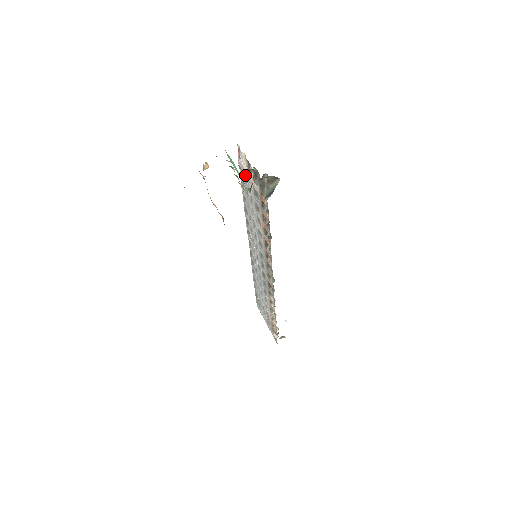
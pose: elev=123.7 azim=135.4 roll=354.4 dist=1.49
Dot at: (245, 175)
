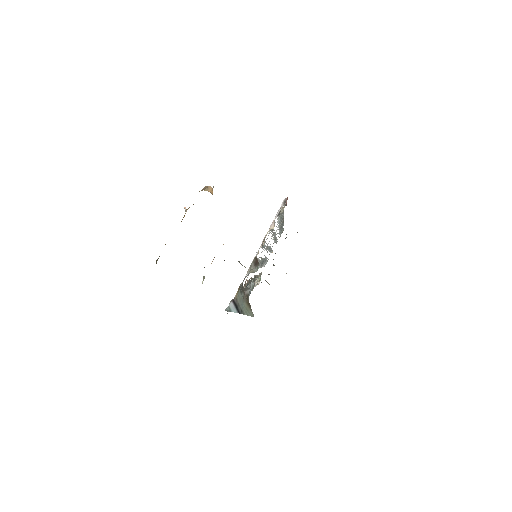
Dot at: occluded
